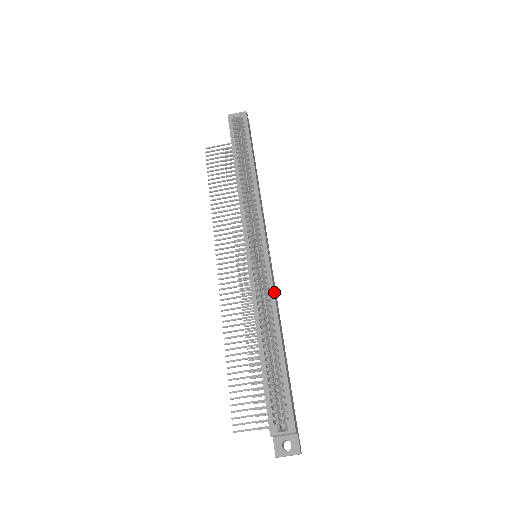
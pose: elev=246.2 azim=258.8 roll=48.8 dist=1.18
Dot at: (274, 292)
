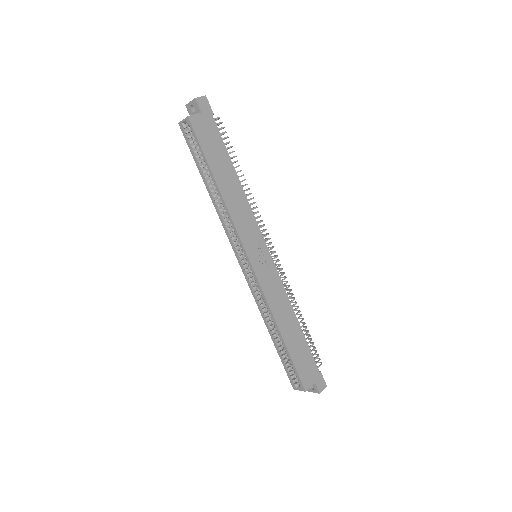
Dot at: (268, 300)
